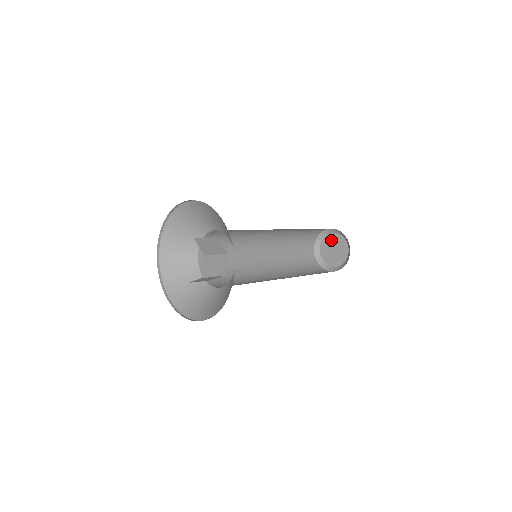
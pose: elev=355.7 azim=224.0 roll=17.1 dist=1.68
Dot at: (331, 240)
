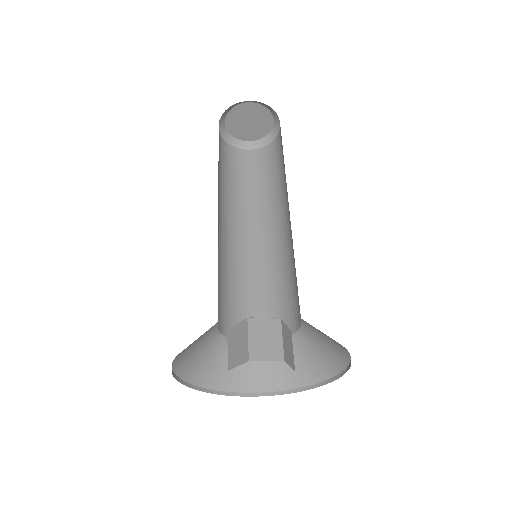
Dot at: (251, 111)
